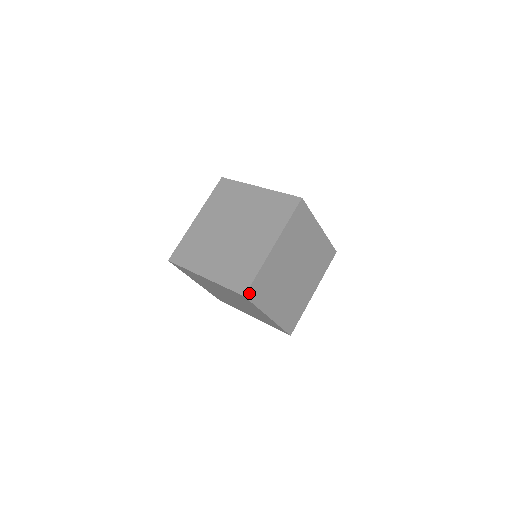
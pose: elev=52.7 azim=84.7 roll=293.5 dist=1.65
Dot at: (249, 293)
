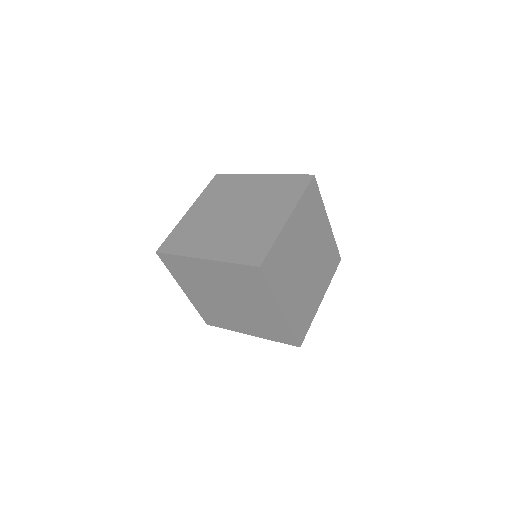
Dot at: (264, 265)
